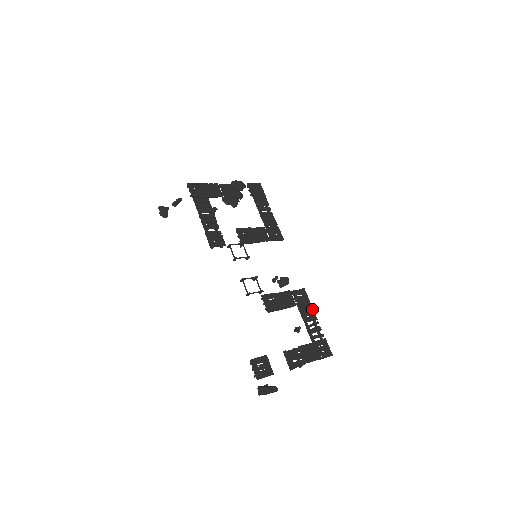
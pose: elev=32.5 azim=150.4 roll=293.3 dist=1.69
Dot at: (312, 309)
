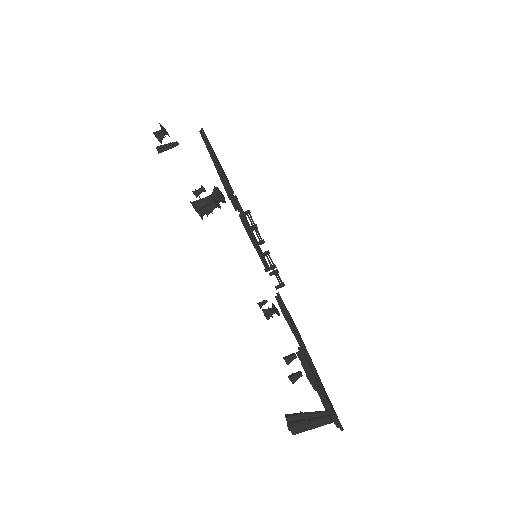
Dot at: occluded
